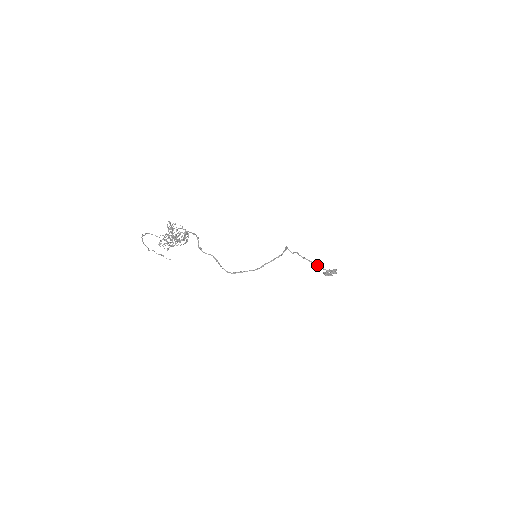
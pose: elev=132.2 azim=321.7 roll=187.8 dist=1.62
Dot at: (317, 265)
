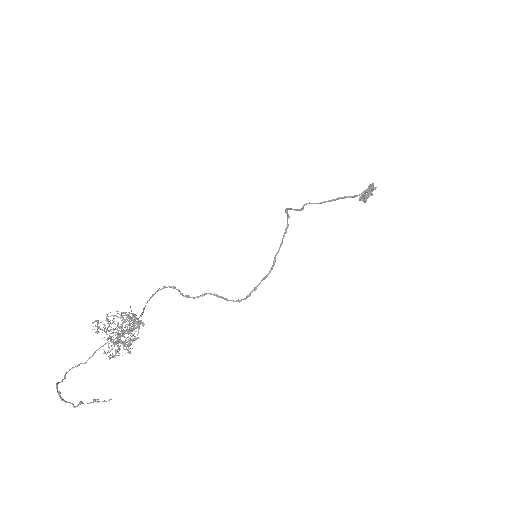
Dot at: (344, 198)
